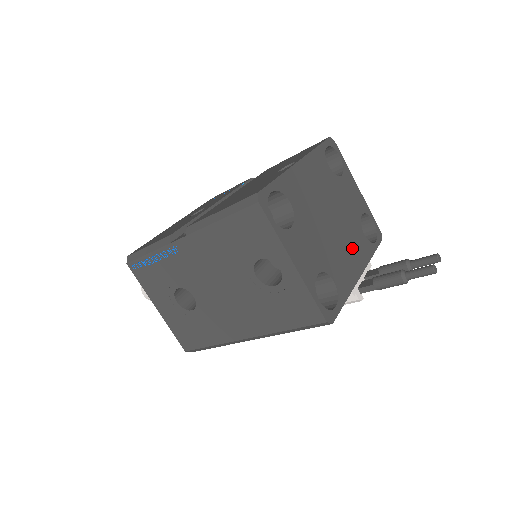
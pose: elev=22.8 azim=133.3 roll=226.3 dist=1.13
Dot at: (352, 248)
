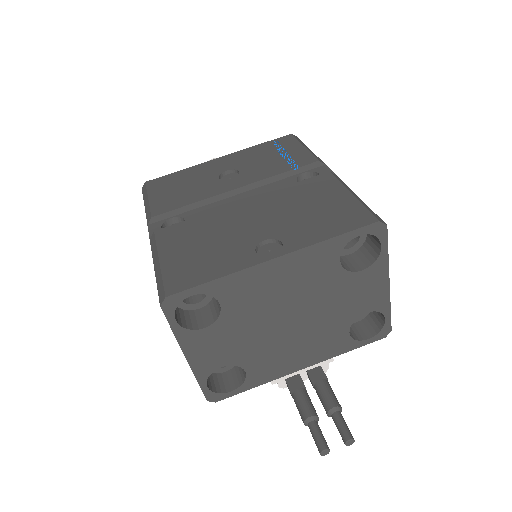
Dot at: (309, 345)
